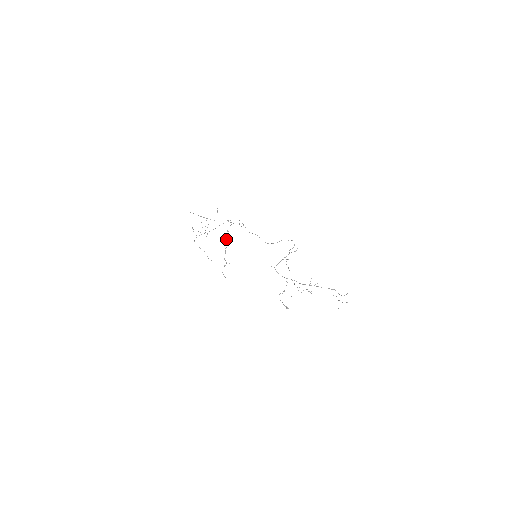
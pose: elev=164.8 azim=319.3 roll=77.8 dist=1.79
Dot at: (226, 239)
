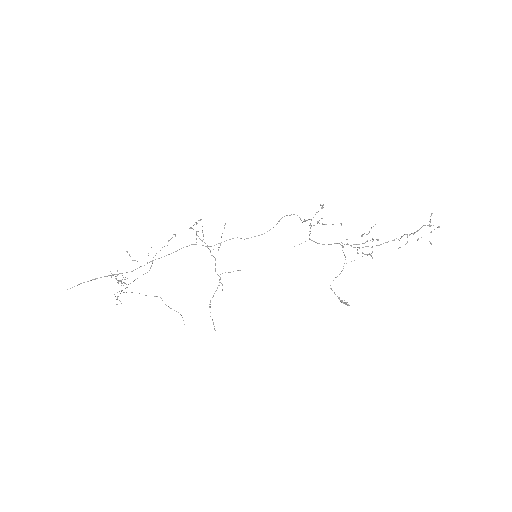
Dot at: (202, 240)
